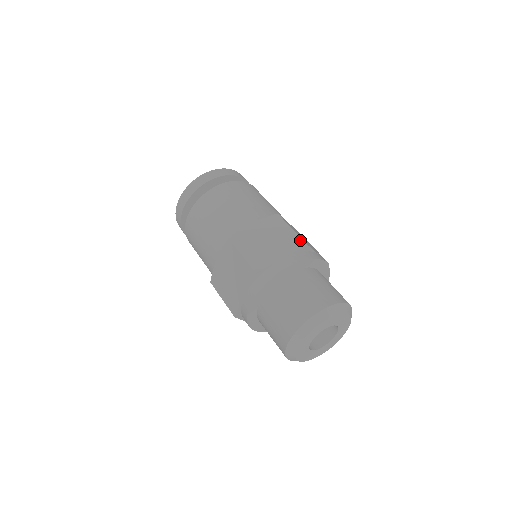
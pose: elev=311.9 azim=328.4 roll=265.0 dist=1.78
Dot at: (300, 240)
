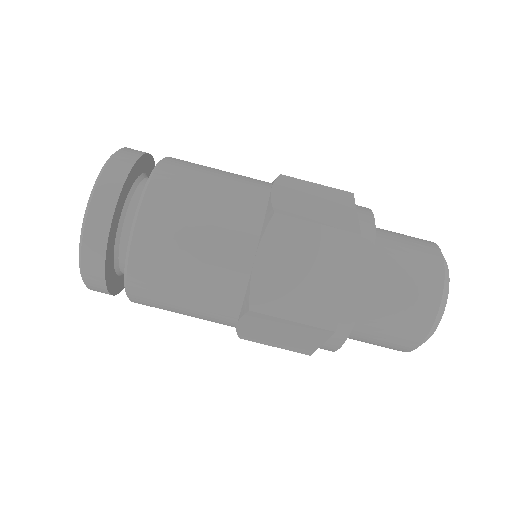
Dot at: (345, 235)
